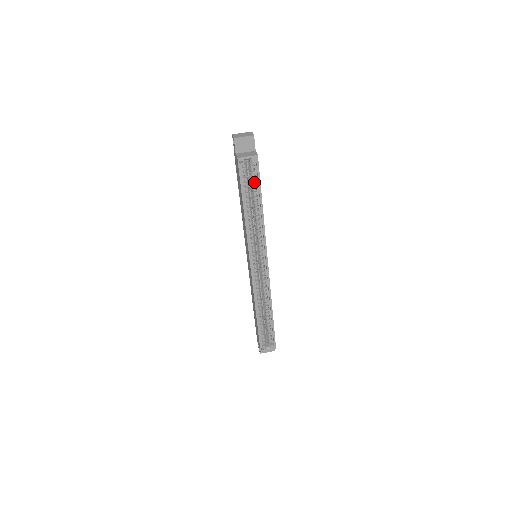
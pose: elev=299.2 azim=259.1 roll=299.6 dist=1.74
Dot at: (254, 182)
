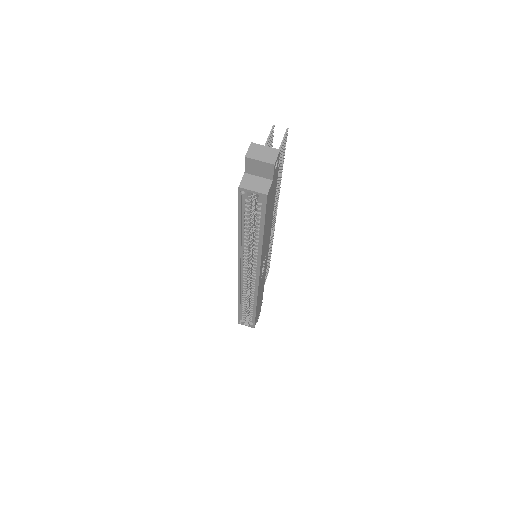
Dot at: (258, 214)
